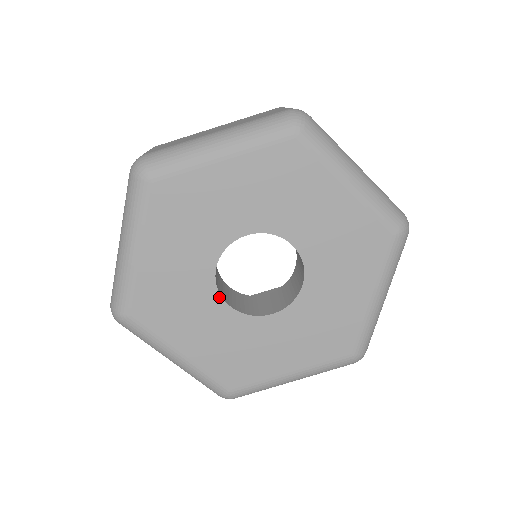
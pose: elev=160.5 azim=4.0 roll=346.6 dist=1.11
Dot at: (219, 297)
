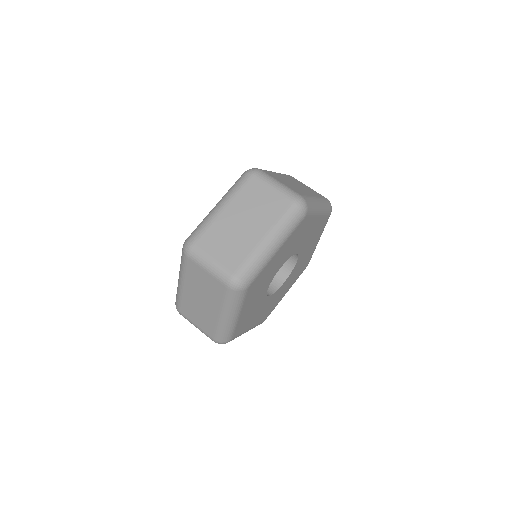
Dot at: (279, 289)
